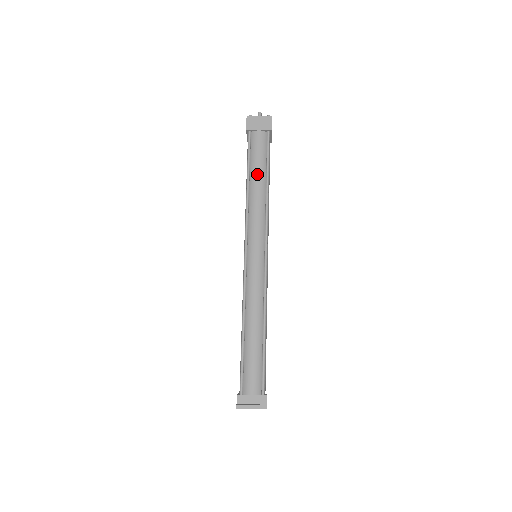
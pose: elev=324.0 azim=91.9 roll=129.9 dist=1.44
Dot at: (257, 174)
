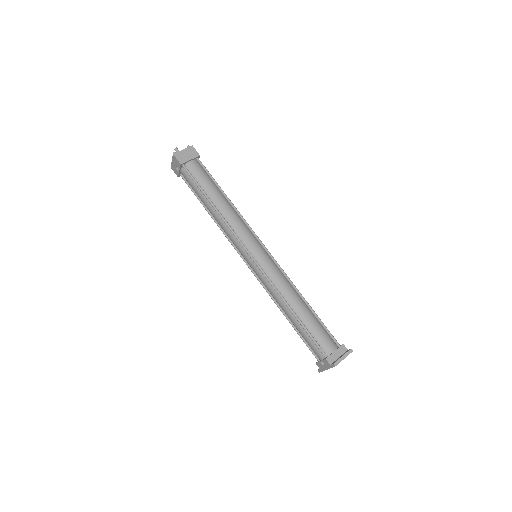
Dot at: (215, 194)
